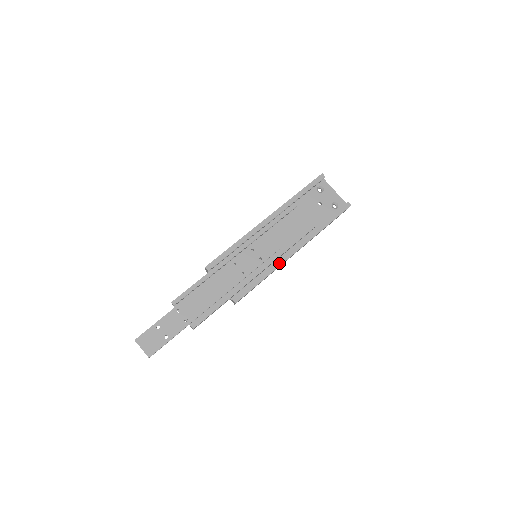
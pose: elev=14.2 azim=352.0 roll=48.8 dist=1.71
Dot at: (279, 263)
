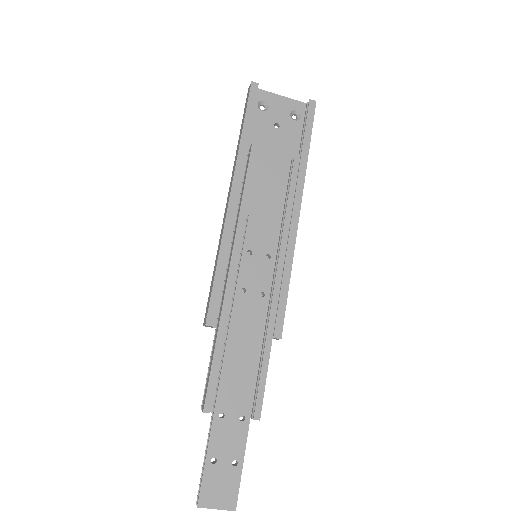
Dot at: (291, 243)
